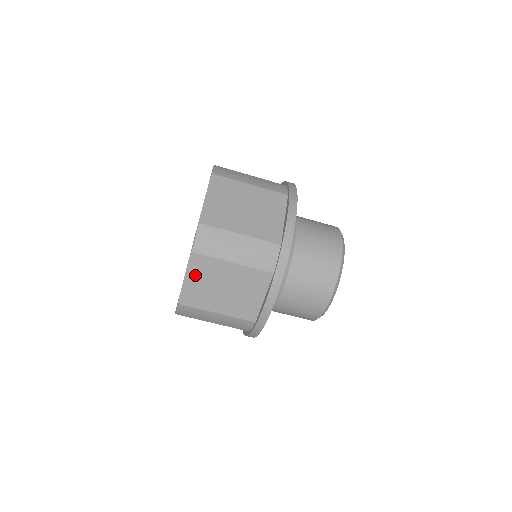
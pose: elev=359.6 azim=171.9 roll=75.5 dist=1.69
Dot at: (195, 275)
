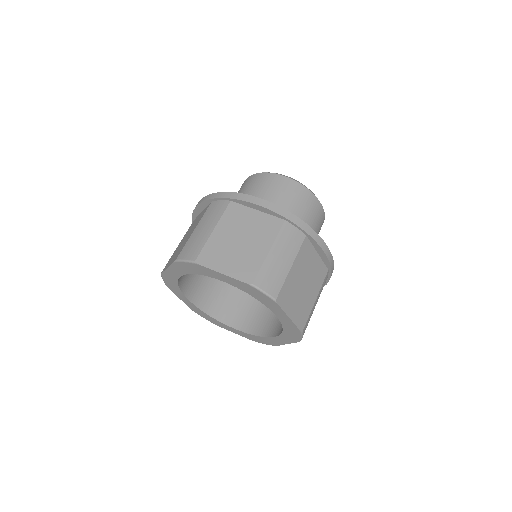
Dot at: occluded
